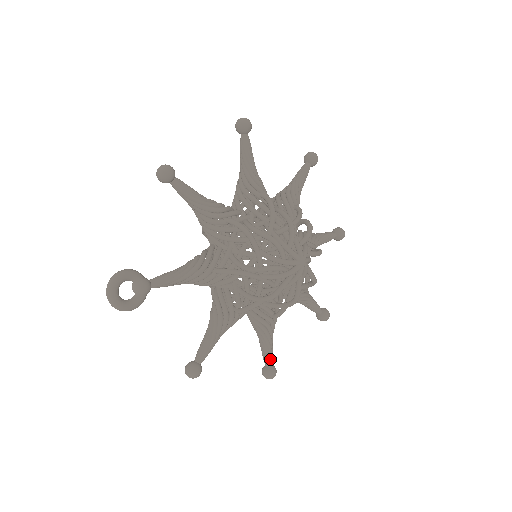
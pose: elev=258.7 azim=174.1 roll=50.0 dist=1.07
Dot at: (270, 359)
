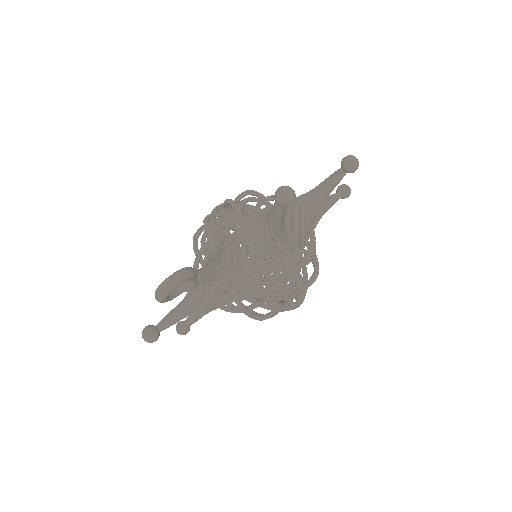
Dot at: (193, 323)
